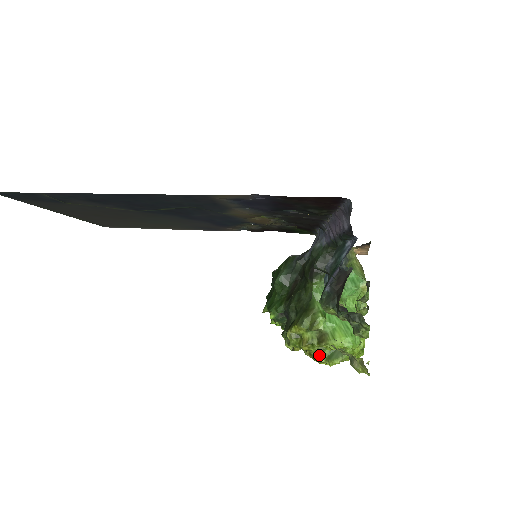
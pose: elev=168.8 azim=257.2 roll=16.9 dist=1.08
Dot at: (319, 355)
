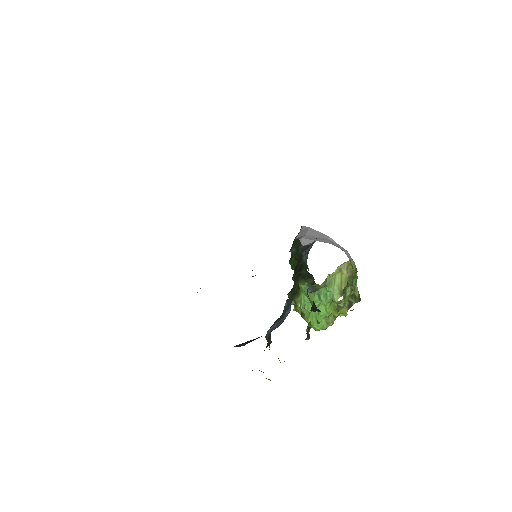
Dot at: occluded
